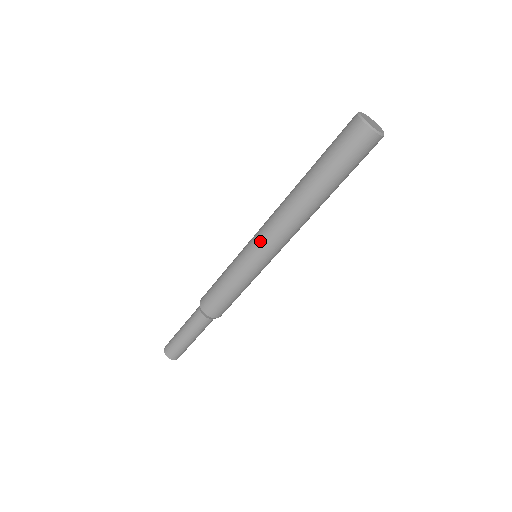
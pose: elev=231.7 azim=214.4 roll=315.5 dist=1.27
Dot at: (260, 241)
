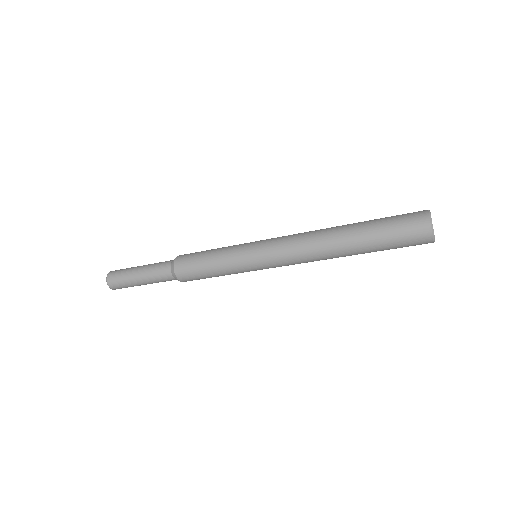
Dot at: (273, 255)
